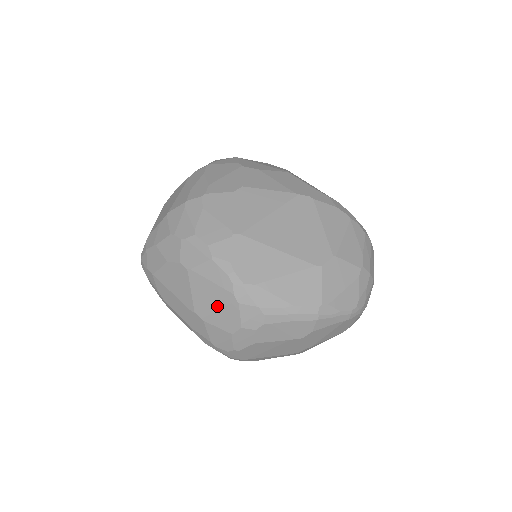
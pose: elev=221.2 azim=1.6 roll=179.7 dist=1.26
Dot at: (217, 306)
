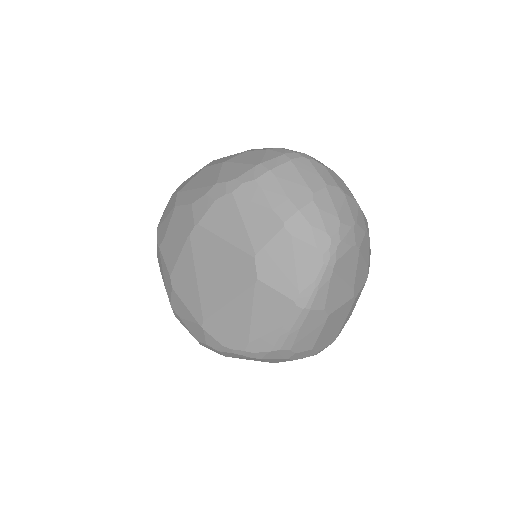
Dot at: occluded
